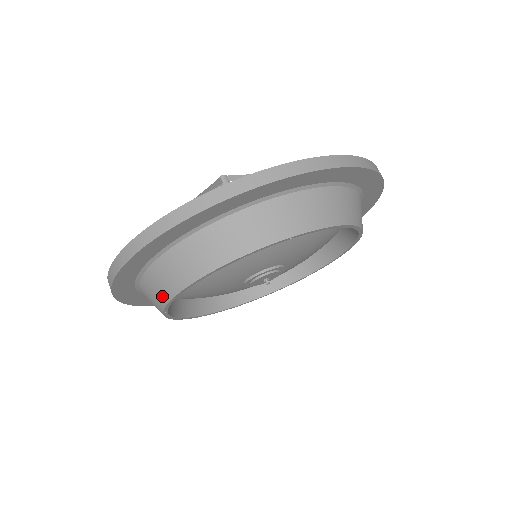
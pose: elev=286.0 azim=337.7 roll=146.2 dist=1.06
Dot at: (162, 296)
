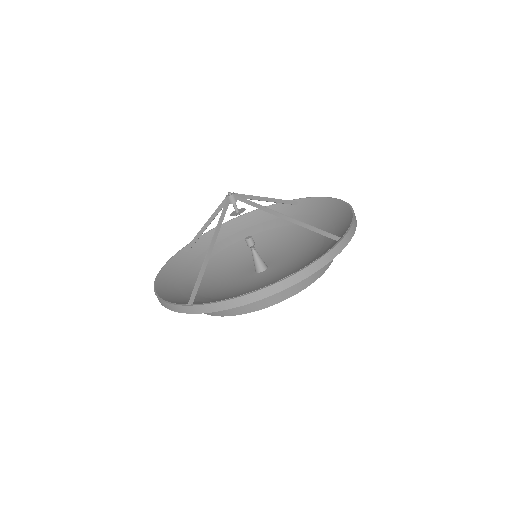
Dot at: occluded
